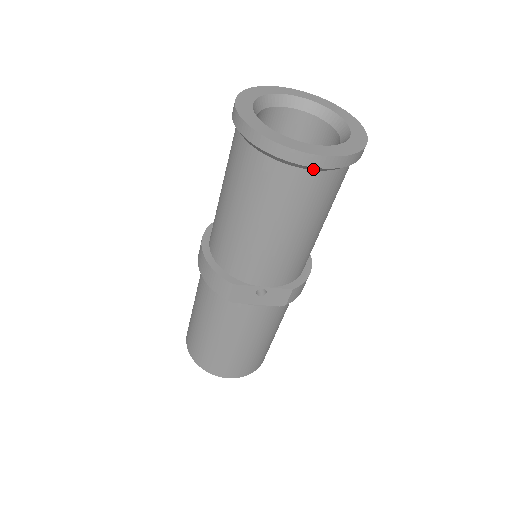
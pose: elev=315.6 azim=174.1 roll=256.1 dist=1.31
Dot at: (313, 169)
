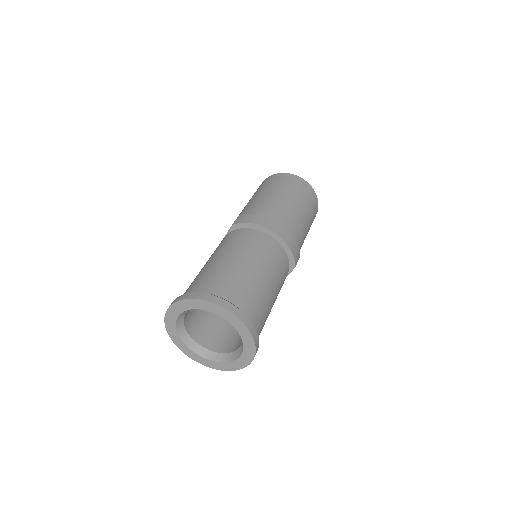
Dot at: occluded
